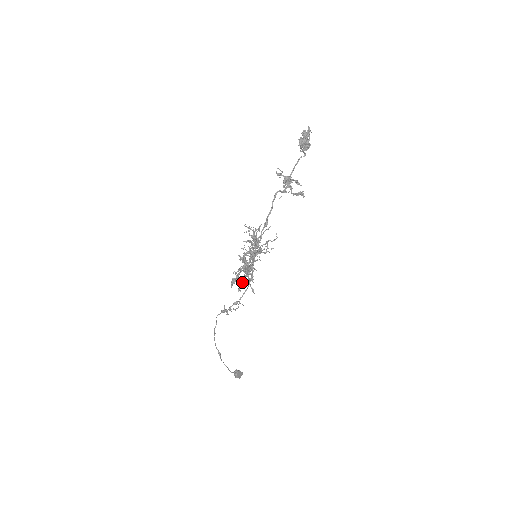
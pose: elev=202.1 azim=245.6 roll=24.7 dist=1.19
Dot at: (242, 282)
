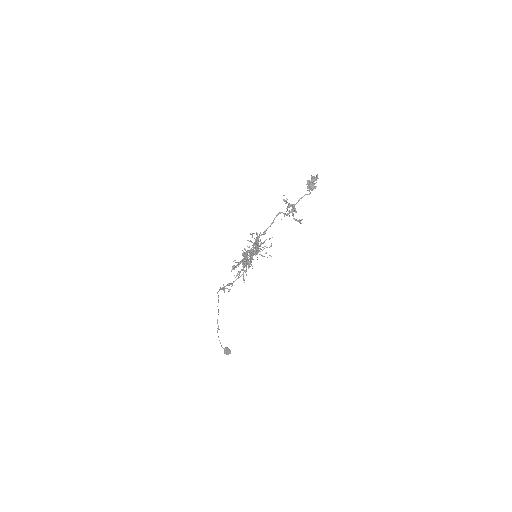
Dot at: (239, 271)
